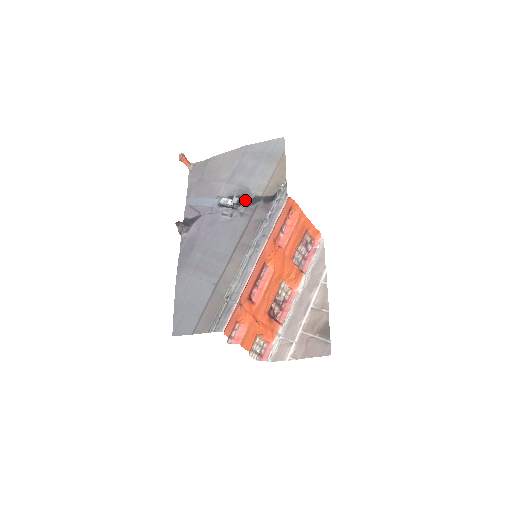
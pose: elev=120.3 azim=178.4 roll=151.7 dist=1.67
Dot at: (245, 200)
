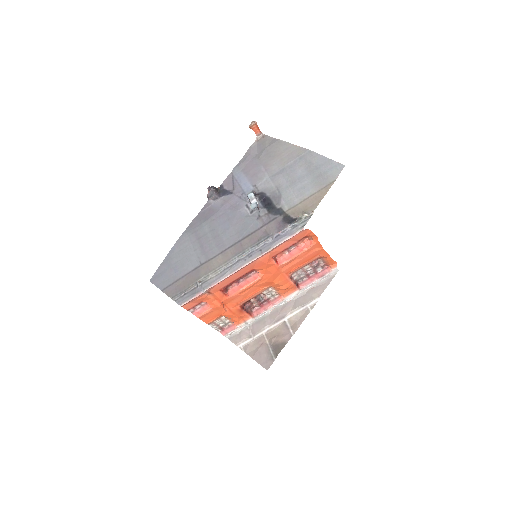
Dot at: (271, 205)
